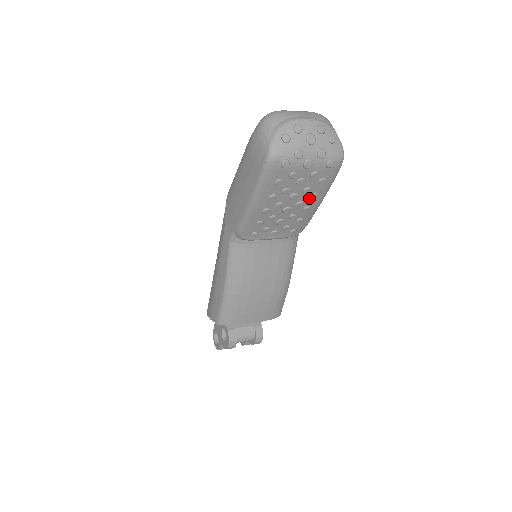
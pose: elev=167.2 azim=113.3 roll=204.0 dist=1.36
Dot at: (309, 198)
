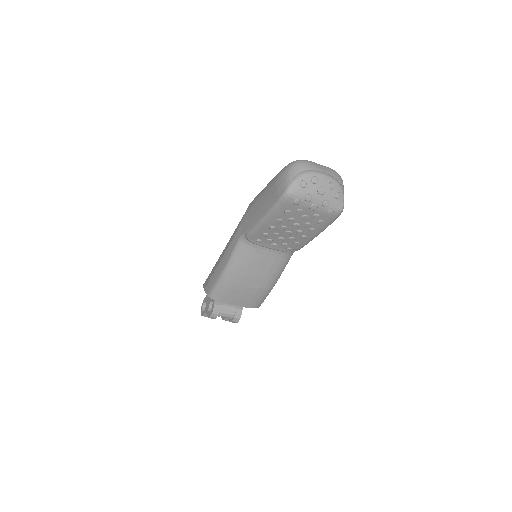
Dot at: (308, 230)
